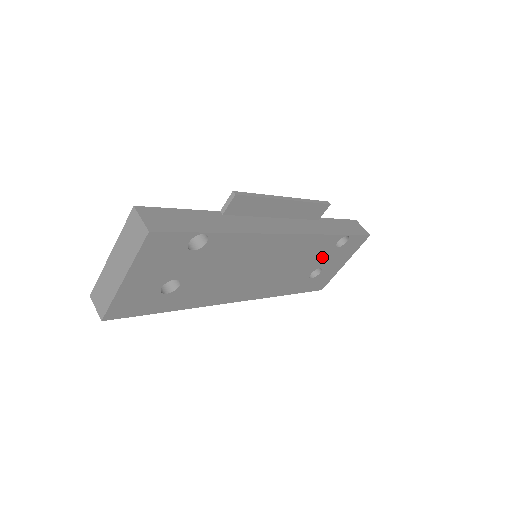
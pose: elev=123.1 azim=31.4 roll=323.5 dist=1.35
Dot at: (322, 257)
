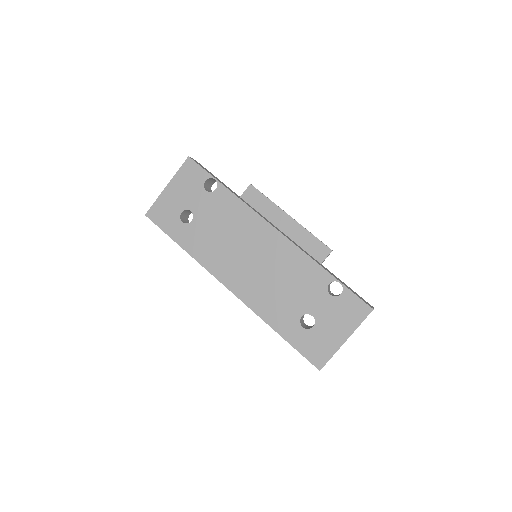
Dot at: (313, 297)
